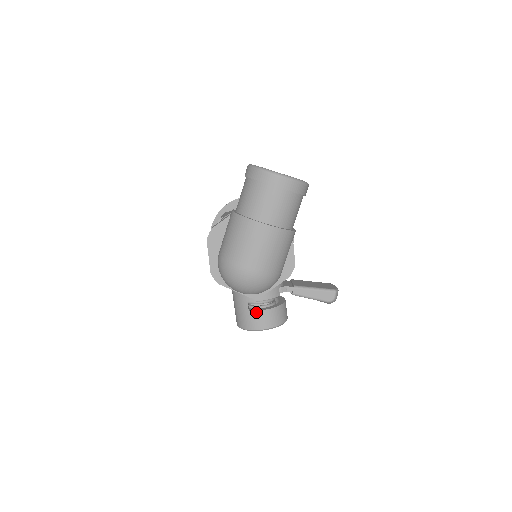
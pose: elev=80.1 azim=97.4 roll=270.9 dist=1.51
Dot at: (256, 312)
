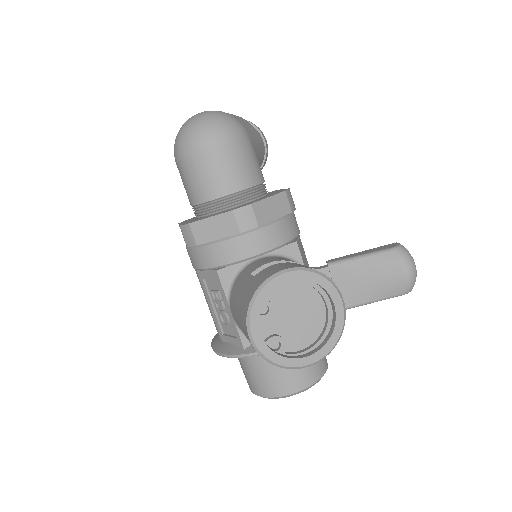
Dot at: (265, 269)
